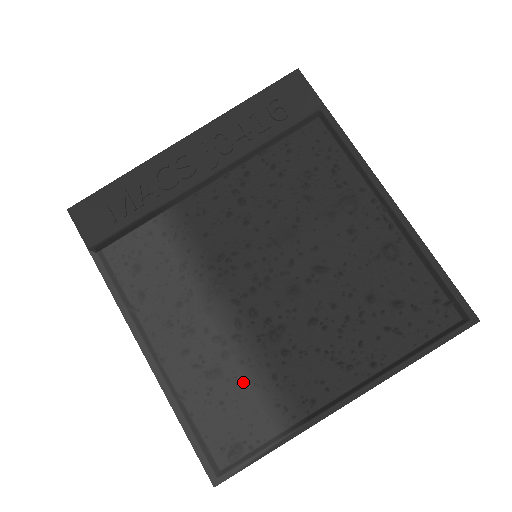
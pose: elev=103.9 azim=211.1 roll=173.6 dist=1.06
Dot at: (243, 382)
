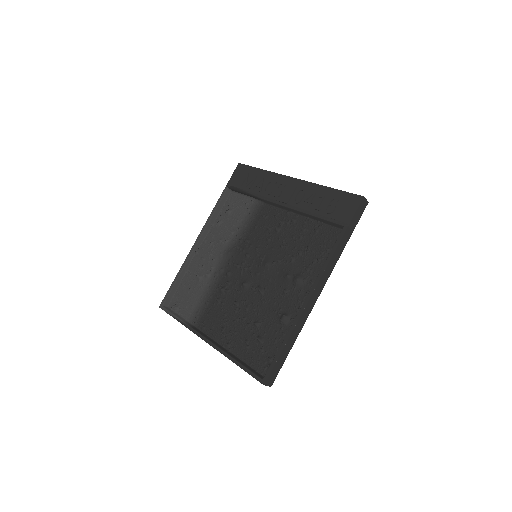
Dot at: (201, 291)
